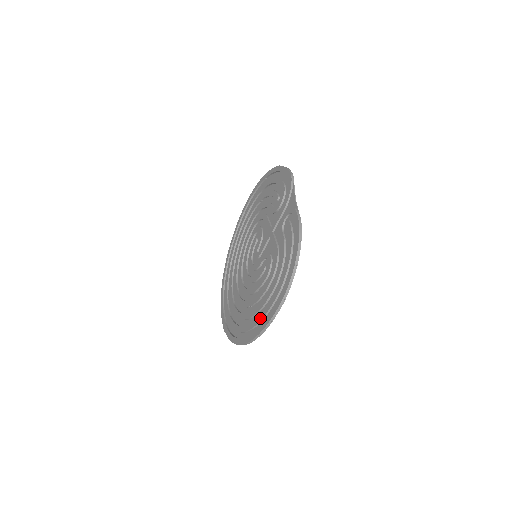
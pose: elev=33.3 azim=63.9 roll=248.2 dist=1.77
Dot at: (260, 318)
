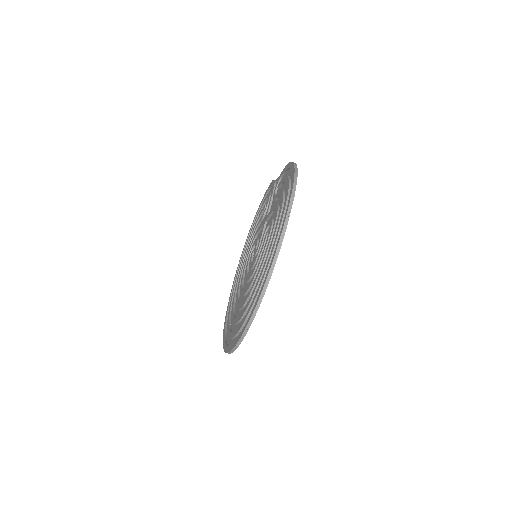
Dot at: (274, 243)
